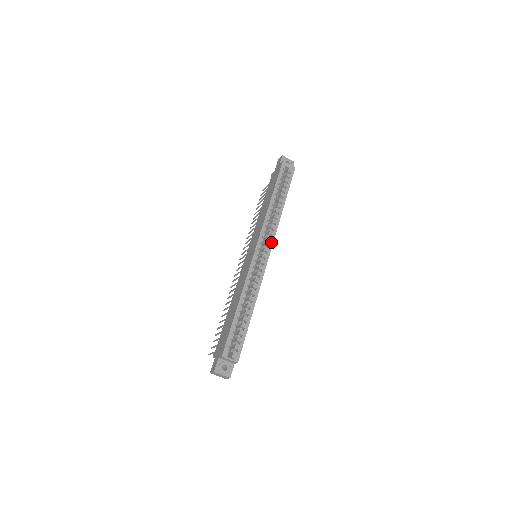
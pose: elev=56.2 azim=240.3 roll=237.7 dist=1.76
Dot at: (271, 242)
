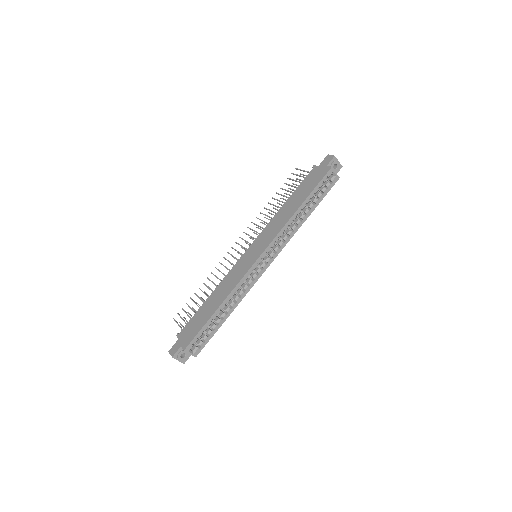
Dot at: (276, 254)
